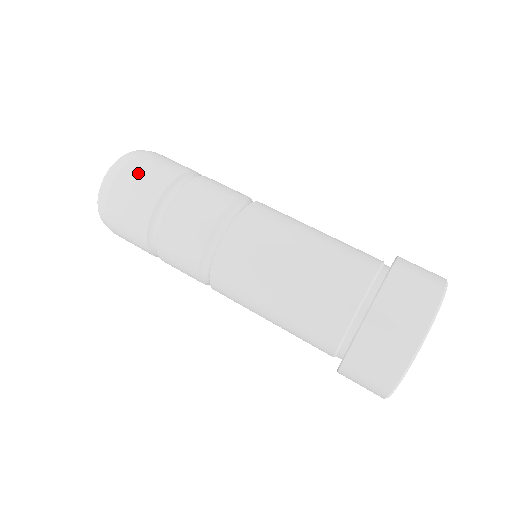
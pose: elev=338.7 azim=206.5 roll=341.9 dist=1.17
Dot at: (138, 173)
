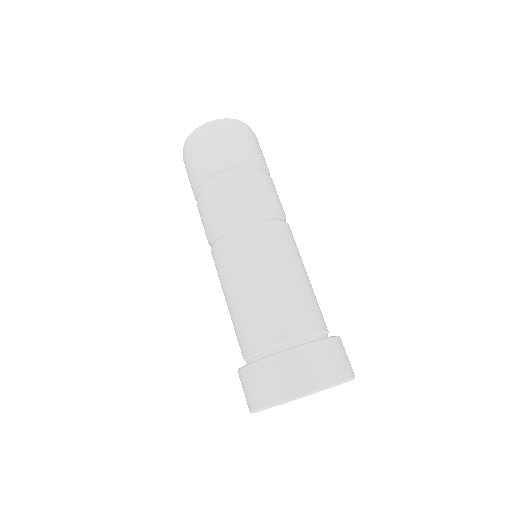
Dot at: (211, 145)
